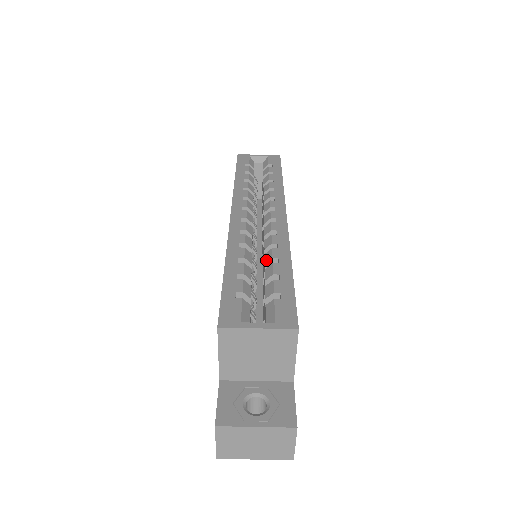
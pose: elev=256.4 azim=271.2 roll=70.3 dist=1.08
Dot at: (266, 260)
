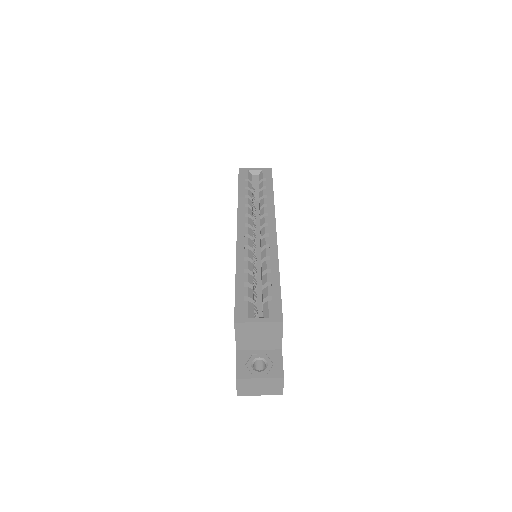
Dot at: (263, 269)
